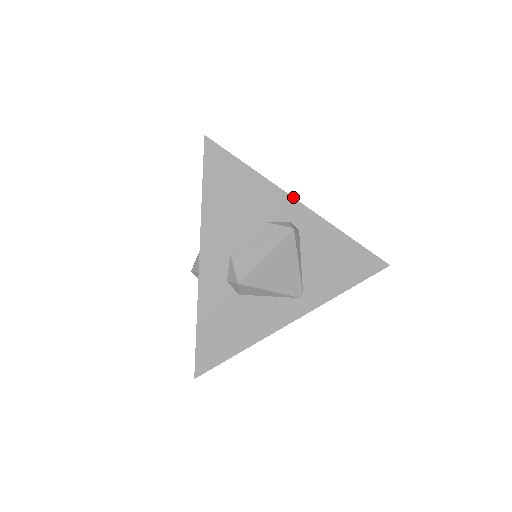
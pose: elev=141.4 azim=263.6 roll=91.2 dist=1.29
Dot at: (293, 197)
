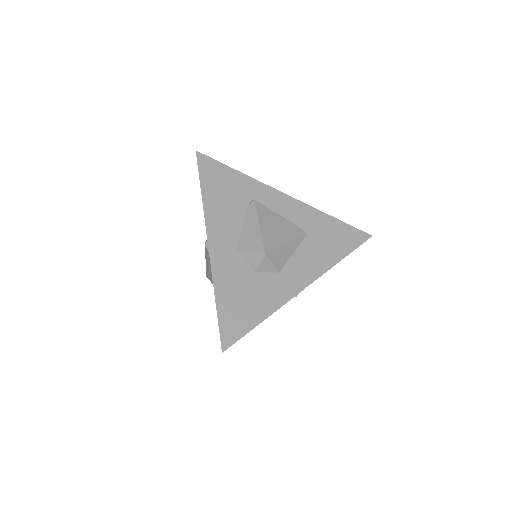
Dot at: occluded
